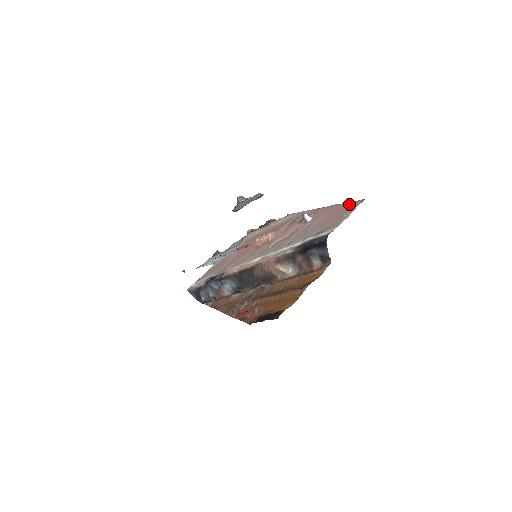
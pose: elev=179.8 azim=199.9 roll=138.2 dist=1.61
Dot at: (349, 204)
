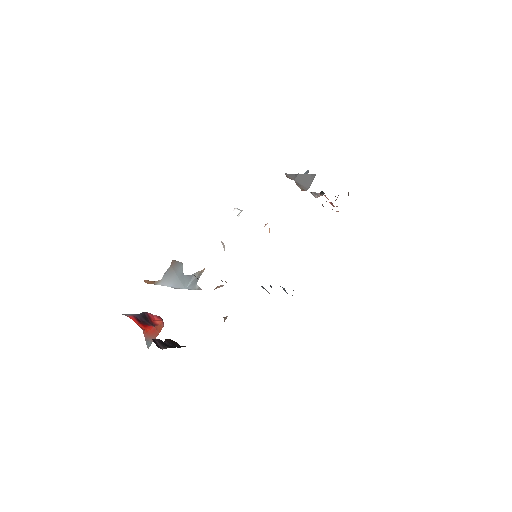
Dot at: occluded
